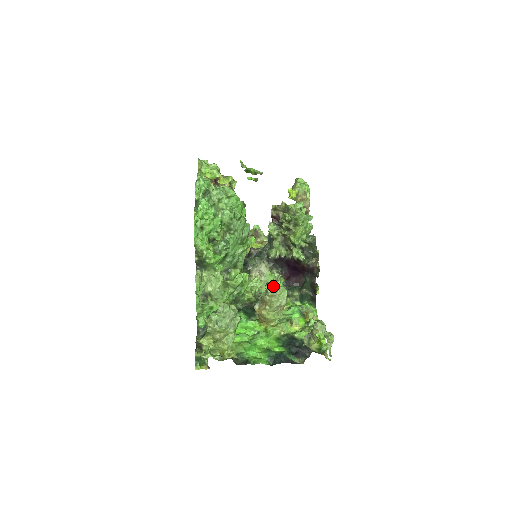
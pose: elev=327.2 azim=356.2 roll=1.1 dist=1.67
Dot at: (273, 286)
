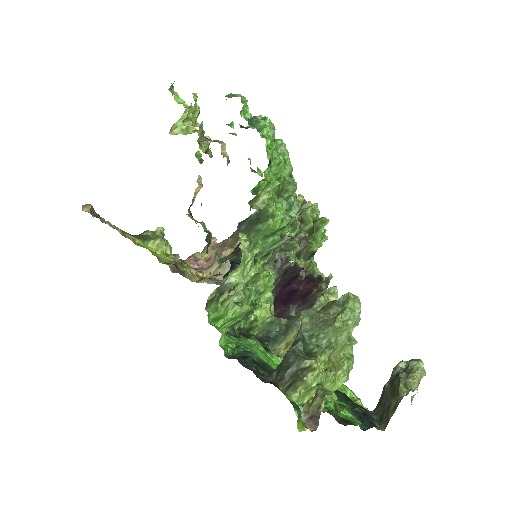
Dot at: (327, 300)
